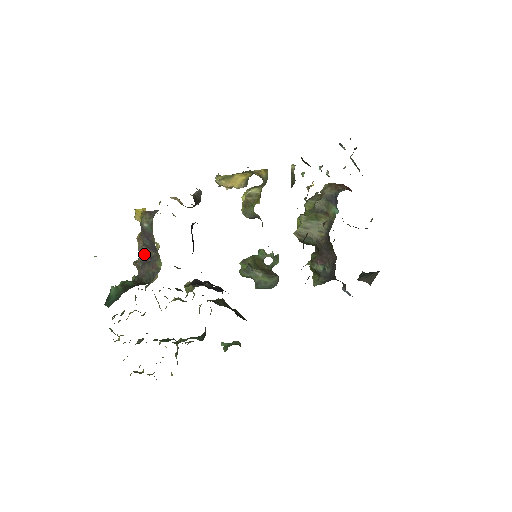
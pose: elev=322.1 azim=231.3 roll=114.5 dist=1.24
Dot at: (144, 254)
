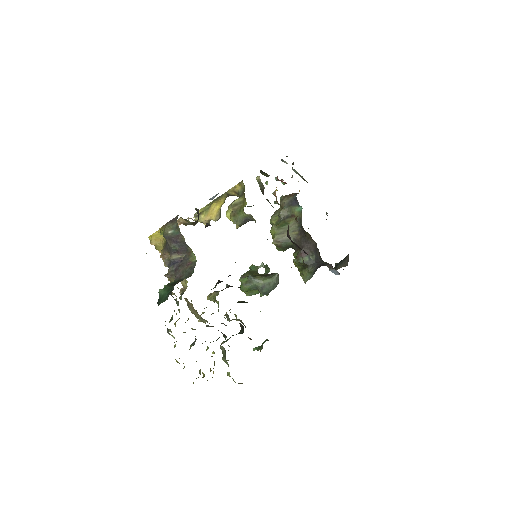
Dot at: (174, 262)
